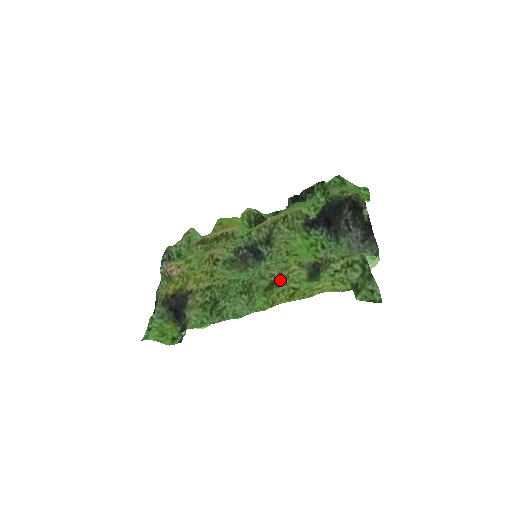
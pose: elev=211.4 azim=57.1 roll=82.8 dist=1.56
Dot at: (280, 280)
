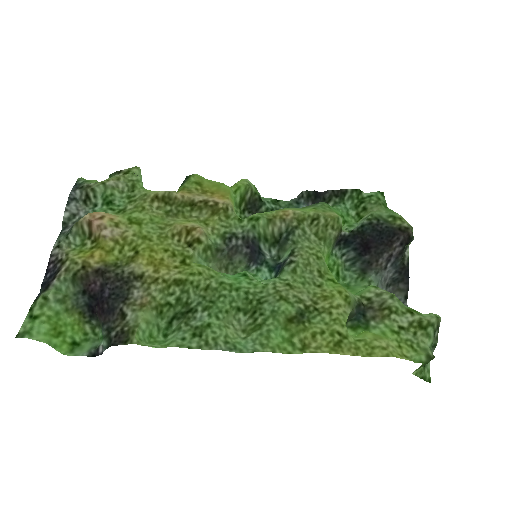
Dot at: (314, 312)
